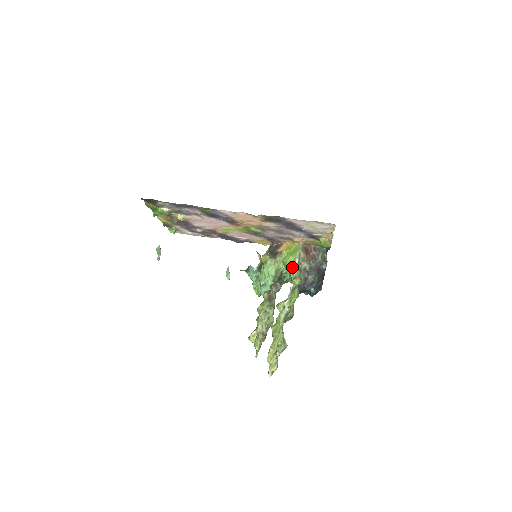
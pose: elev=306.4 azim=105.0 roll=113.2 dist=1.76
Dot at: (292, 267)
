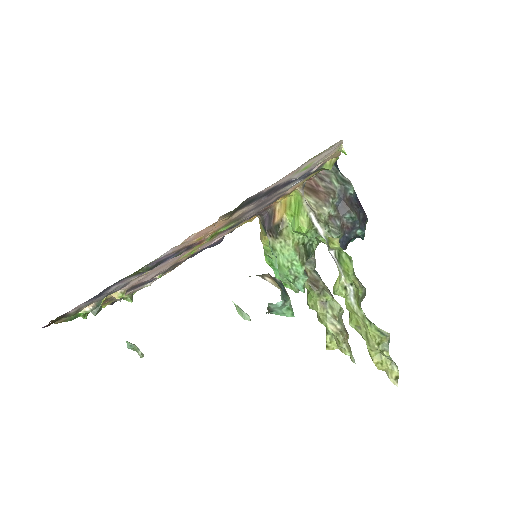
Dot at: (312, 229)
